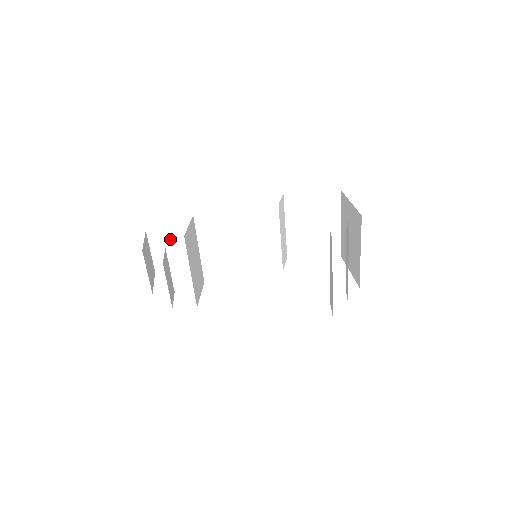
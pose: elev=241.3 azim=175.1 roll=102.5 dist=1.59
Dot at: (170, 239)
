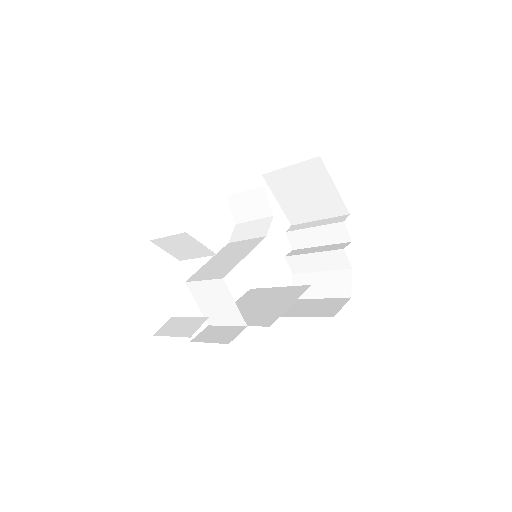
Dot at: occluded
